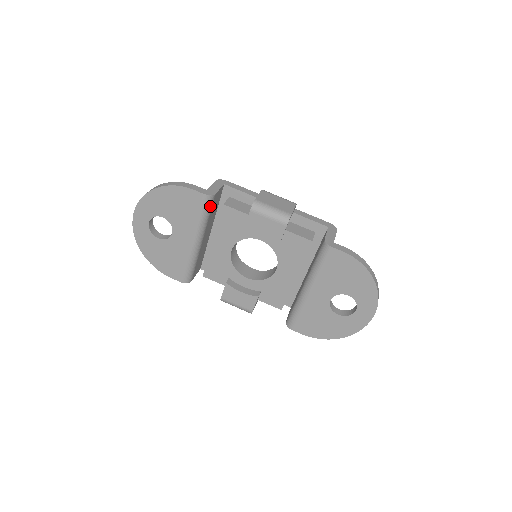
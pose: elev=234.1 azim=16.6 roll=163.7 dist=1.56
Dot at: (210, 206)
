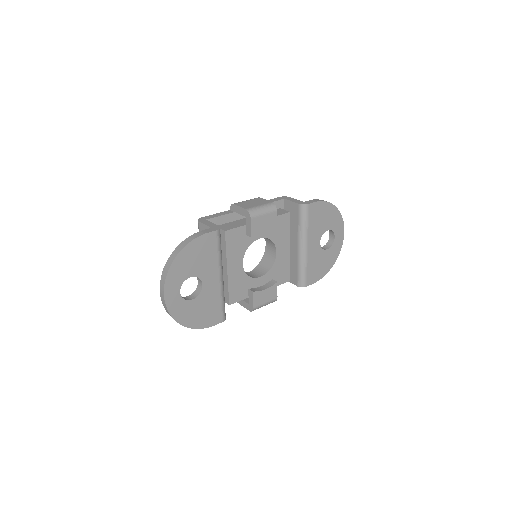
Dot at: (220, 238)
